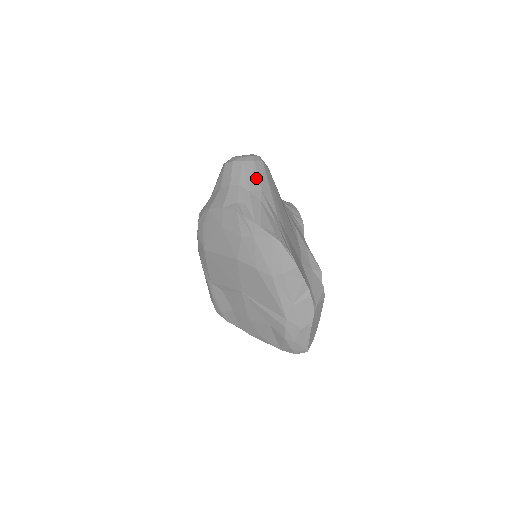
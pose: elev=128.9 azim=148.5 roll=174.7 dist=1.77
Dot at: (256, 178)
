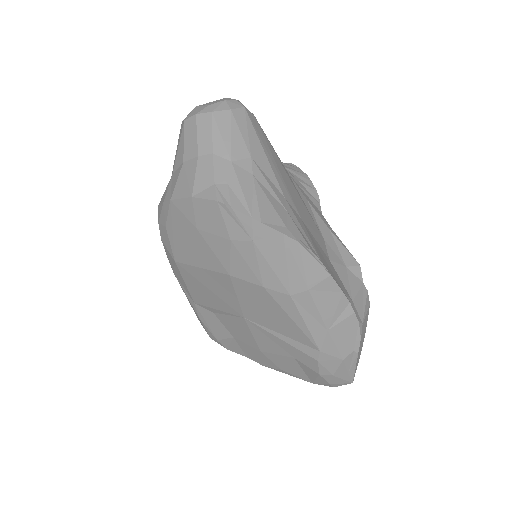
Dot at: (239, 137)
